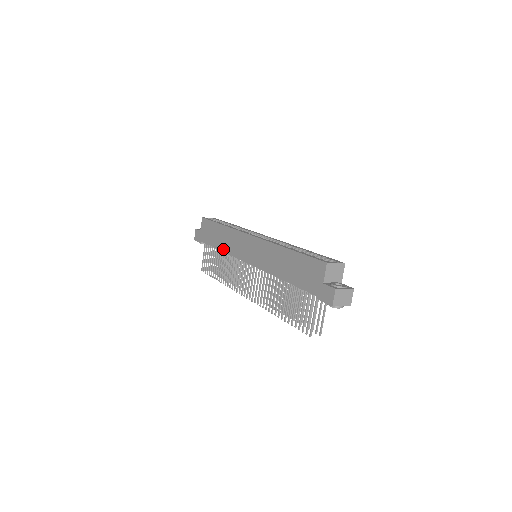
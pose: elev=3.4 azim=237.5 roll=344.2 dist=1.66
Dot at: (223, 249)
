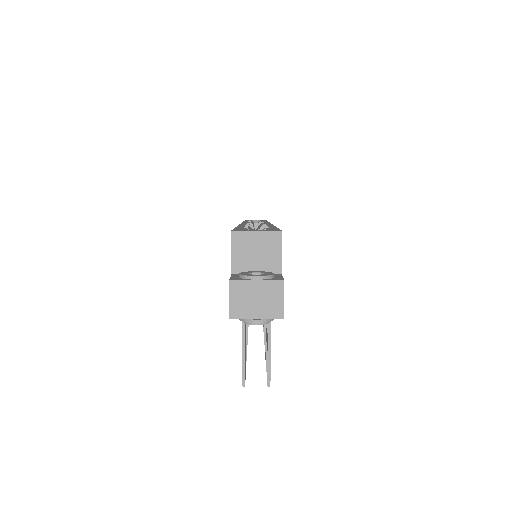
Dot at: occluded
